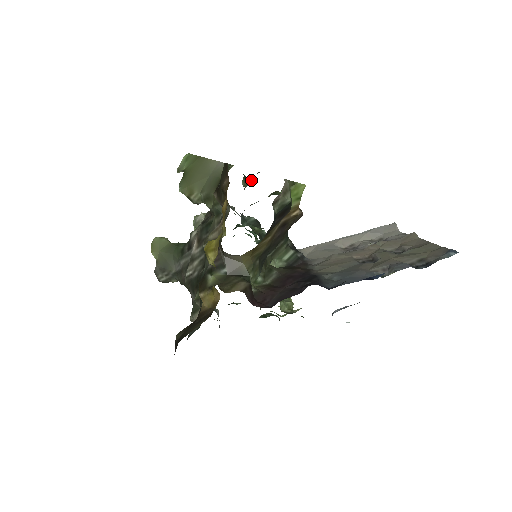
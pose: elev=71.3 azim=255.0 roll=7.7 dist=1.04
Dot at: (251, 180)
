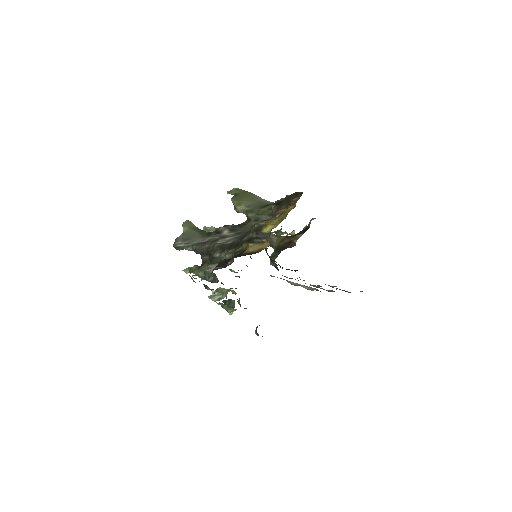
Dot at: occluded
